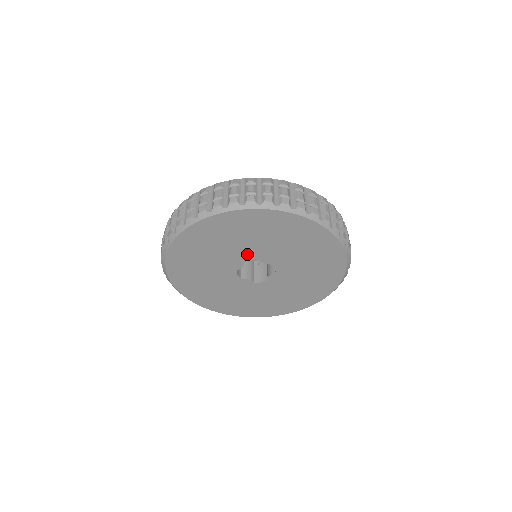
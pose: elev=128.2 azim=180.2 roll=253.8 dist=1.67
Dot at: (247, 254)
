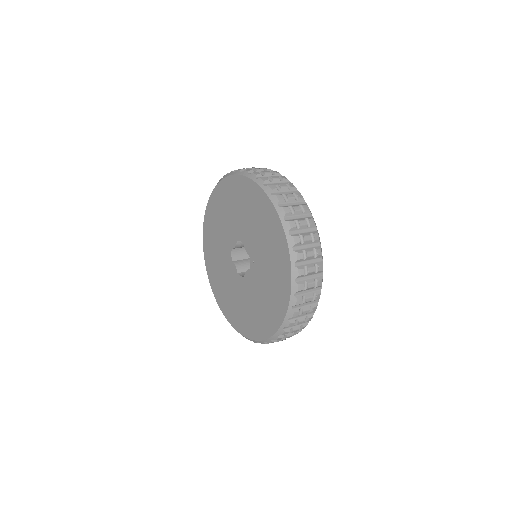
Dot at: (240, 232)
